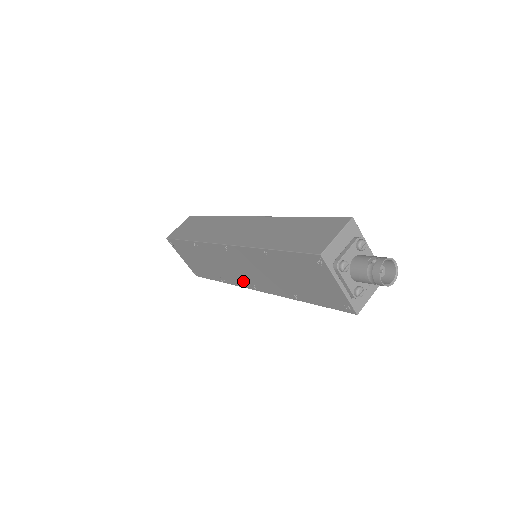
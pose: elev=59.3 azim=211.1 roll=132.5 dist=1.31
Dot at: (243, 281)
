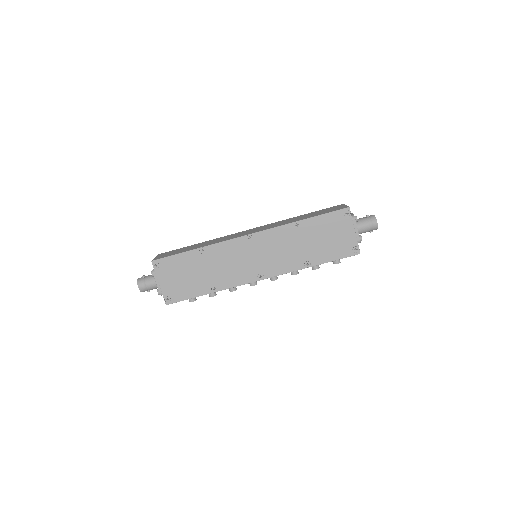
Dot at: (248, 275)
